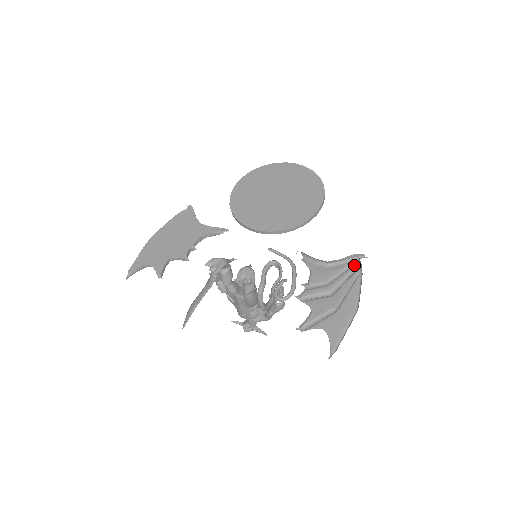
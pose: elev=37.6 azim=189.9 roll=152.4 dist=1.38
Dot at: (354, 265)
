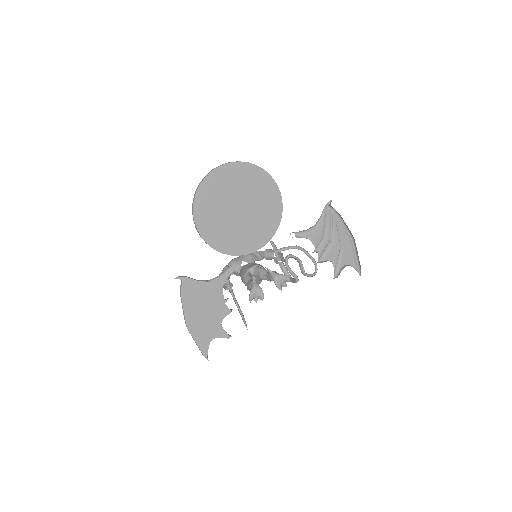
Dot at: (328, 211)
